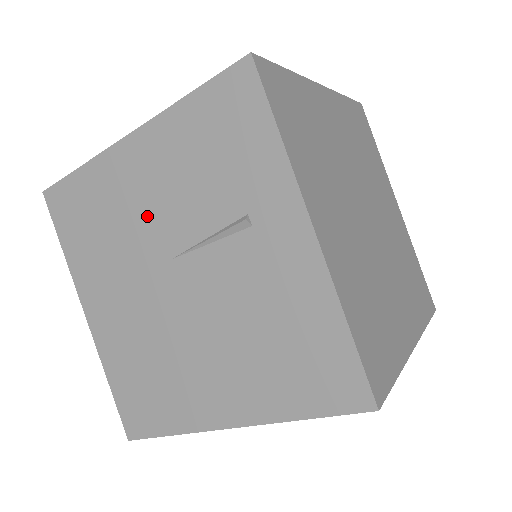
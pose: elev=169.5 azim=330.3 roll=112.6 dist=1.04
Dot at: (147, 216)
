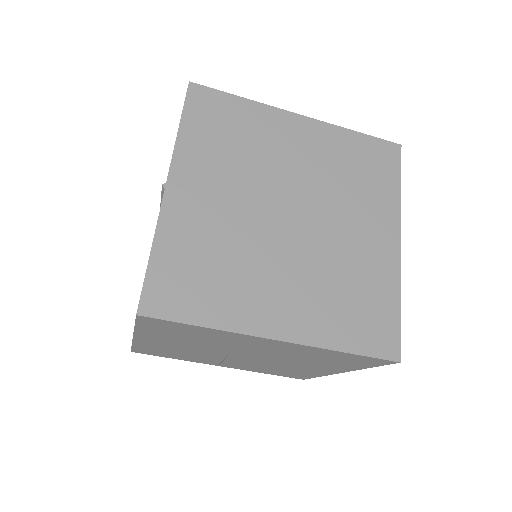
Dot at: occluded
